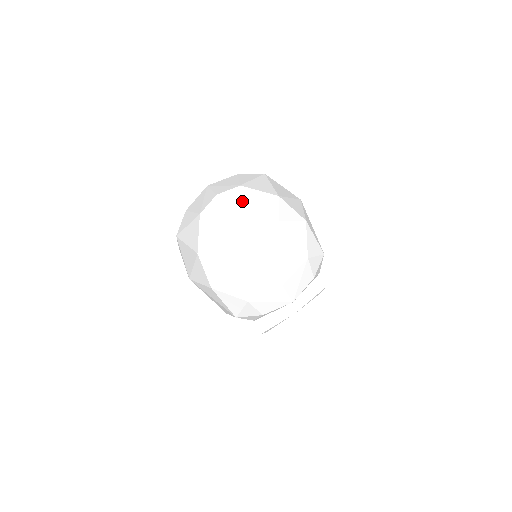
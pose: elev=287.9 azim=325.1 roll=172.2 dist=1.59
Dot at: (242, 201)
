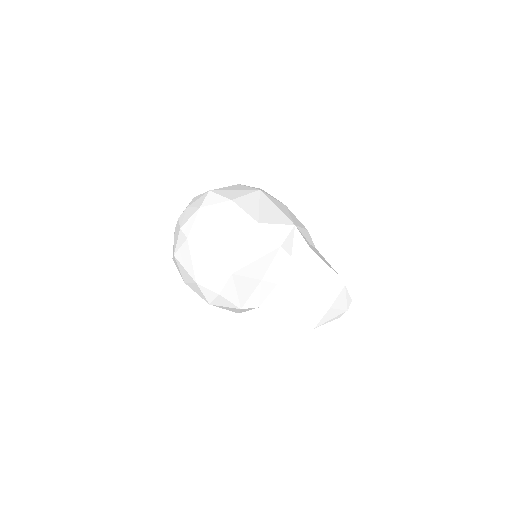
Dot at: (187, 206)
